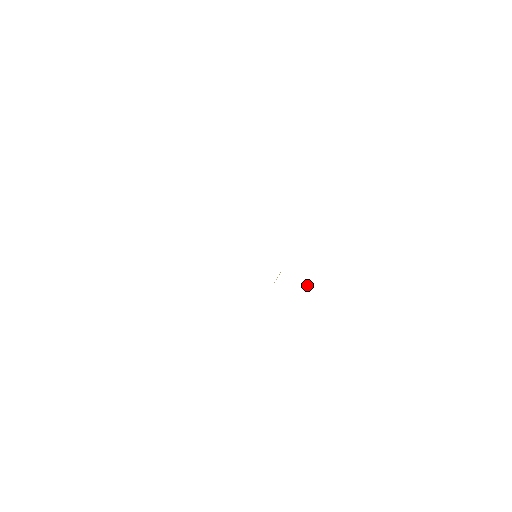
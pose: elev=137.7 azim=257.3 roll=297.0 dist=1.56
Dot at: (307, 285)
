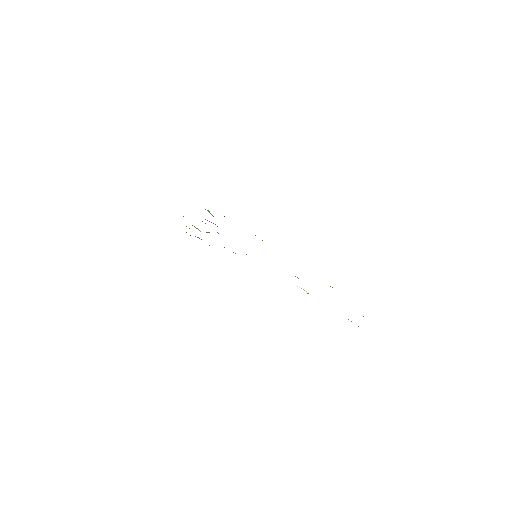
Dot at: occluded
